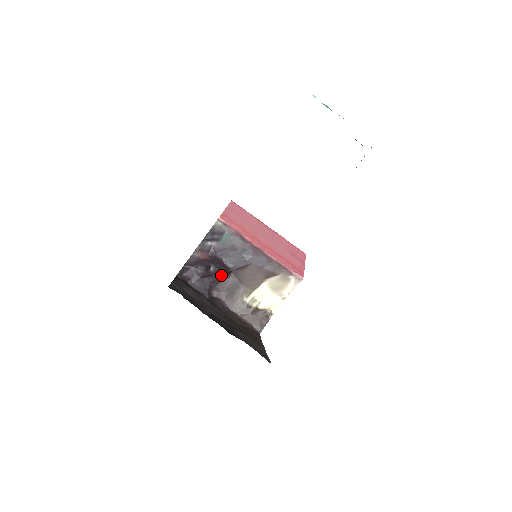
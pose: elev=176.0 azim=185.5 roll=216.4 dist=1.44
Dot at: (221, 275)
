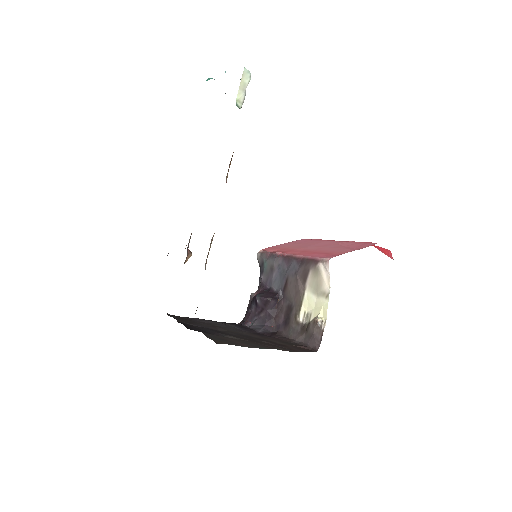
Dot at: (268, 303)
